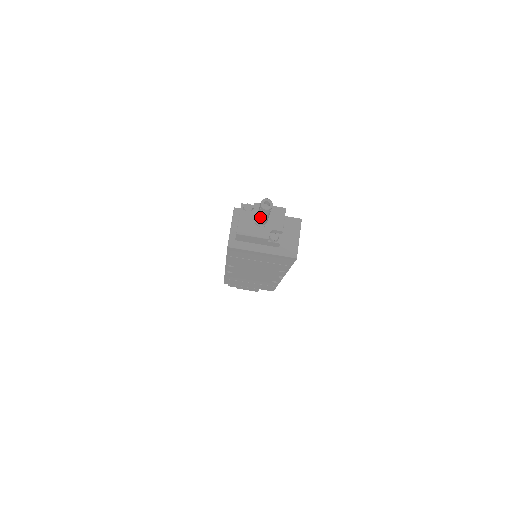
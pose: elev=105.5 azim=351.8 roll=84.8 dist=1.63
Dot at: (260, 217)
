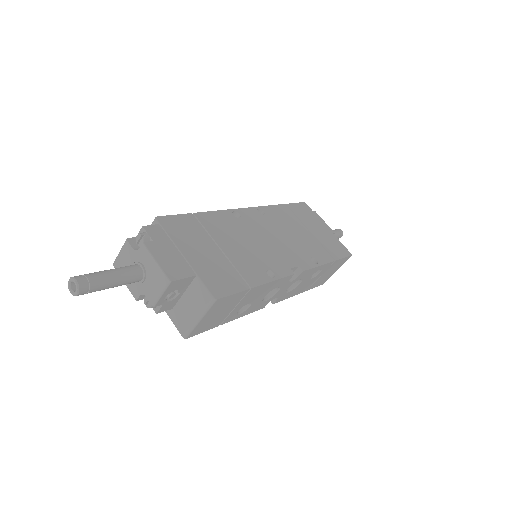
Dot at: occluded
